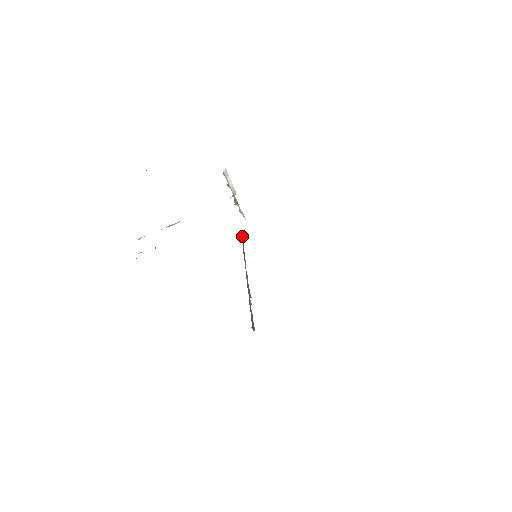
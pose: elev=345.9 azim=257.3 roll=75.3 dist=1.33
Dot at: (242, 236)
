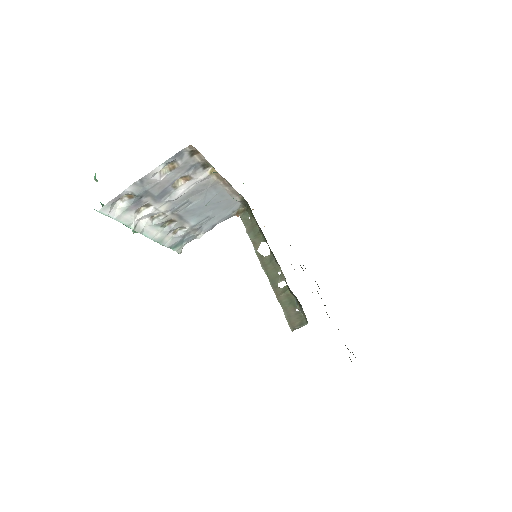
Dot at: (246, 220)
